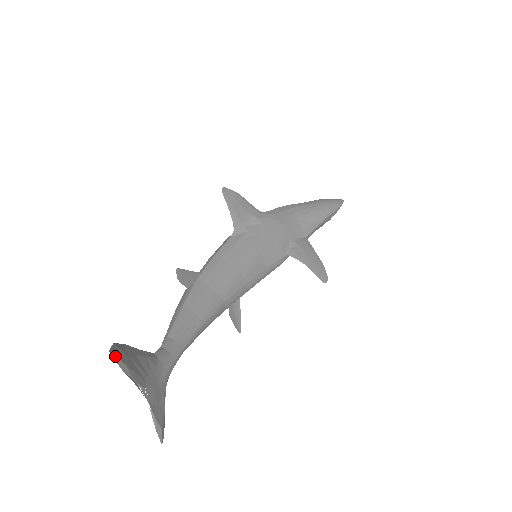
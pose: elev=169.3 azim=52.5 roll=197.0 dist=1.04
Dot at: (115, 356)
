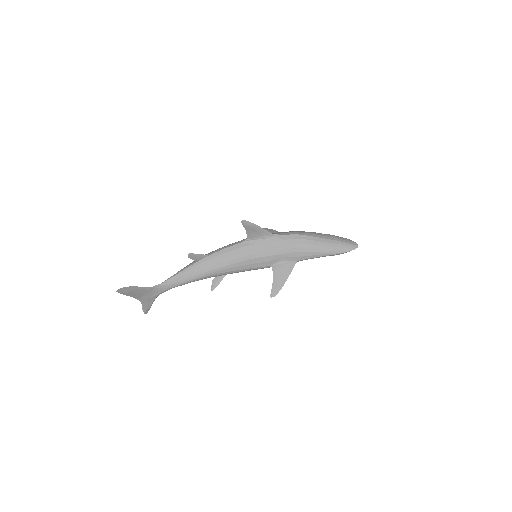
Dot at: (119, 292)
